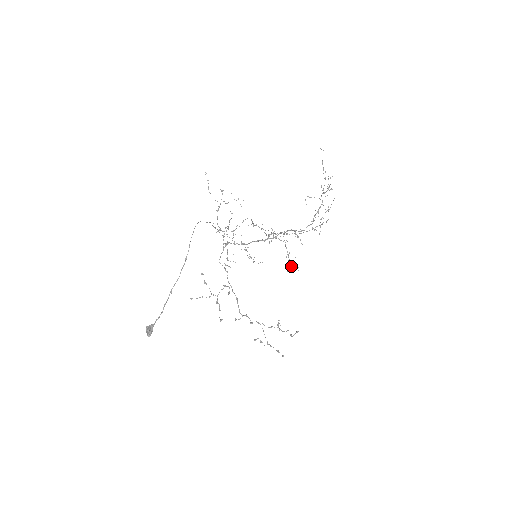
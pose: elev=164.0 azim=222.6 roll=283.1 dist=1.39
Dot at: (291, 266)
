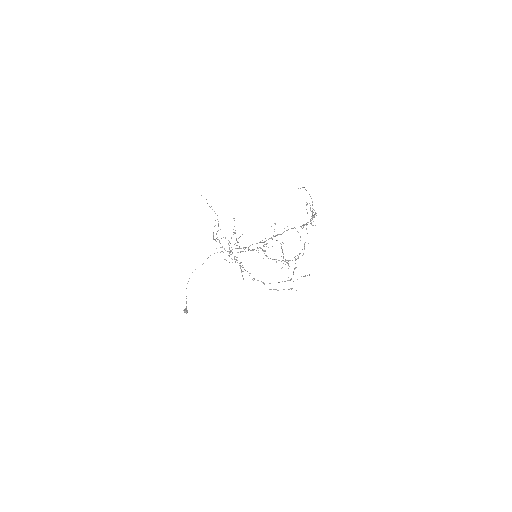
Dot at: occluded
